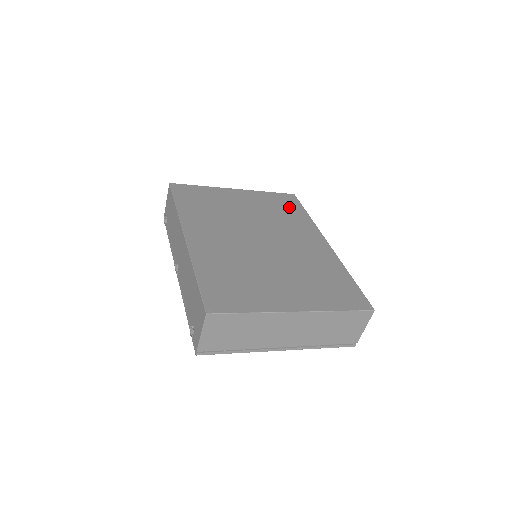
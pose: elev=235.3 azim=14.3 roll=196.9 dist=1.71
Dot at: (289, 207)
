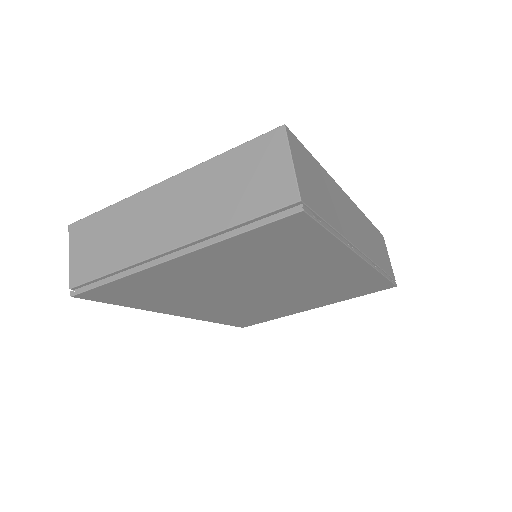
Dot at: occluded
